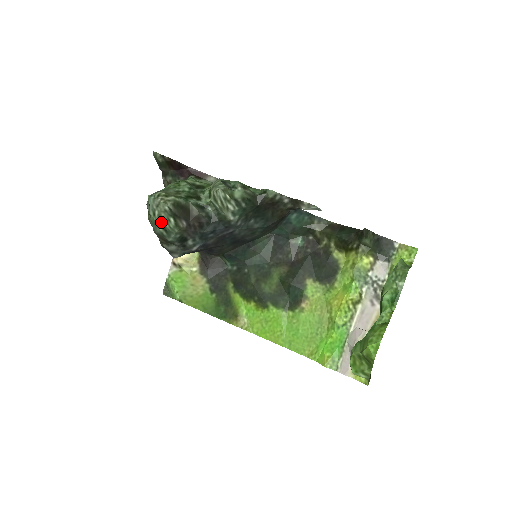
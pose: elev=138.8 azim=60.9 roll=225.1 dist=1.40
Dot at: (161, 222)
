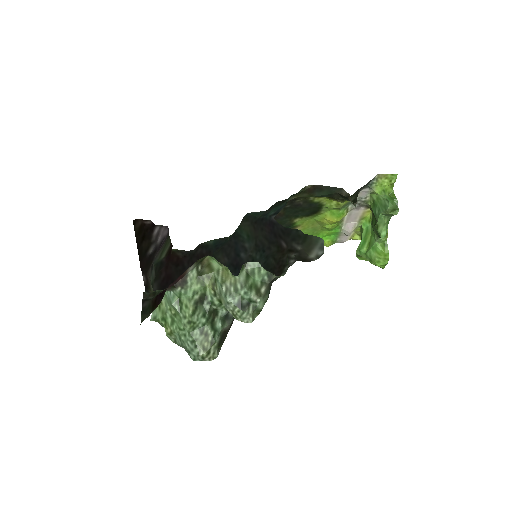
Dot at: occluded
